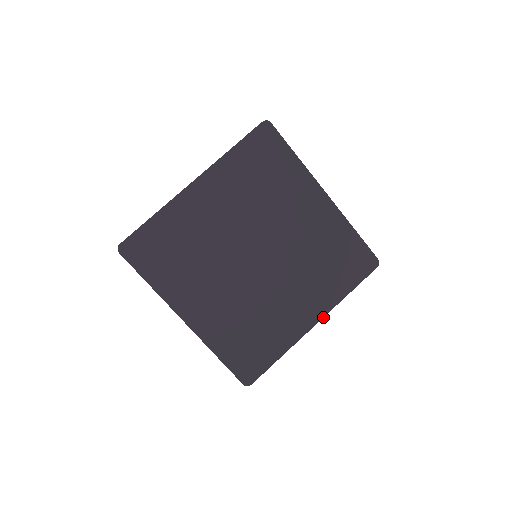
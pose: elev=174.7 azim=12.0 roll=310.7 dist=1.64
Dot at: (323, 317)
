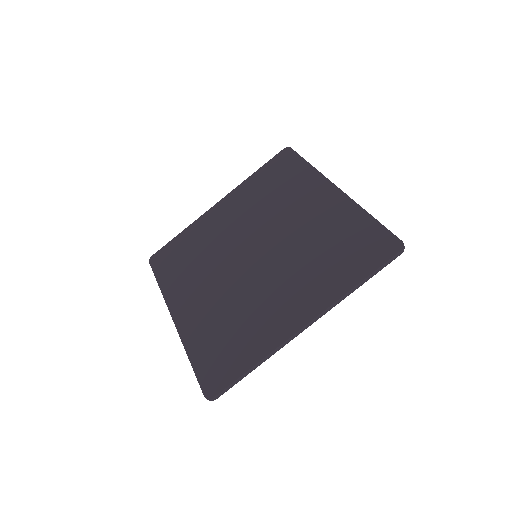
Dot at: (317, 315)
